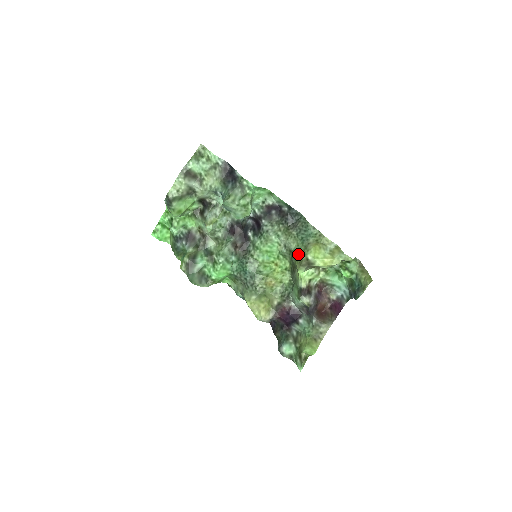
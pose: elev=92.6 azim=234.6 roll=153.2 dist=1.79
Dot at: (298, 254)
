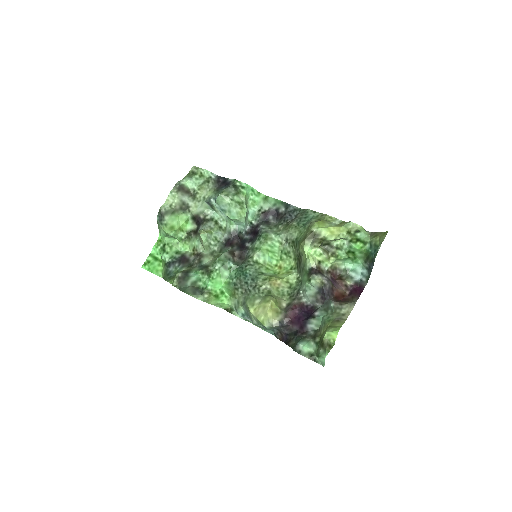
Dot at: (301, 237)
